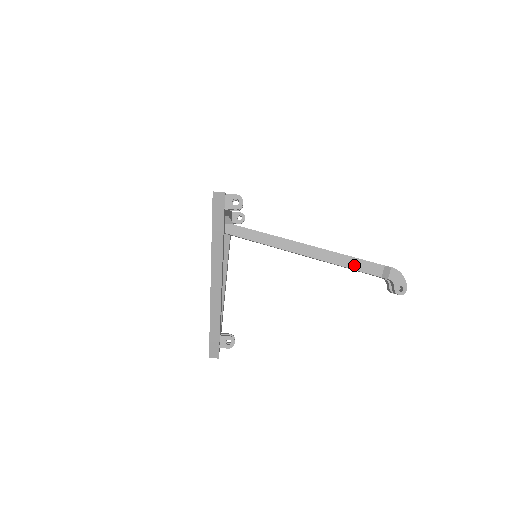
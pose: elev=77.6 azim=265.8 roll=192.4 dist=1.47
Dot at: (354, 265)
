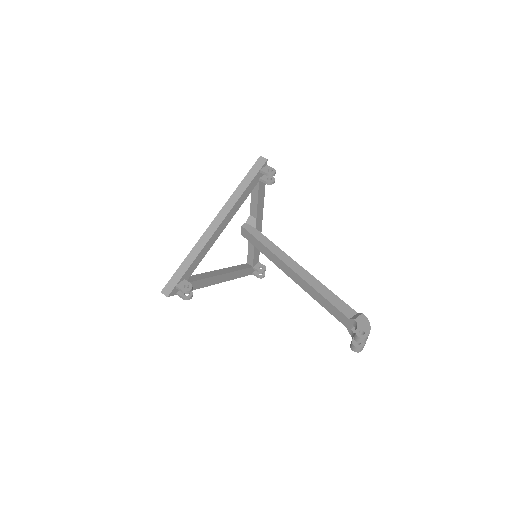
Dot at: (330, 298)
